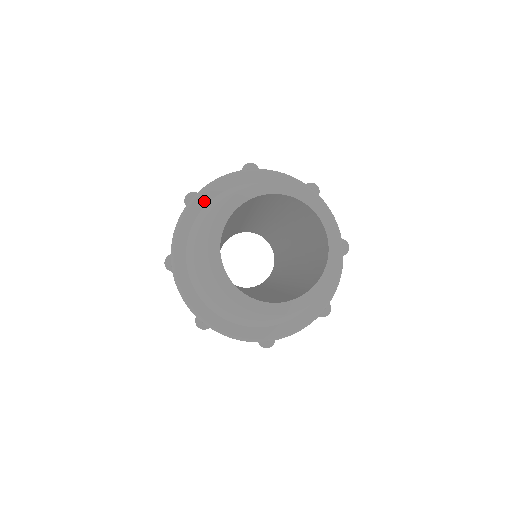
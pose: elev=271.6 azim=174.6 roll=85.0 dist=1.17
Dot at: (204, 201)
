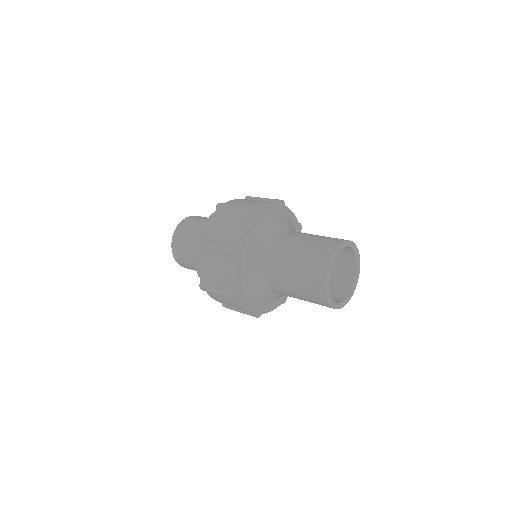
Dot at: (242, 249)
